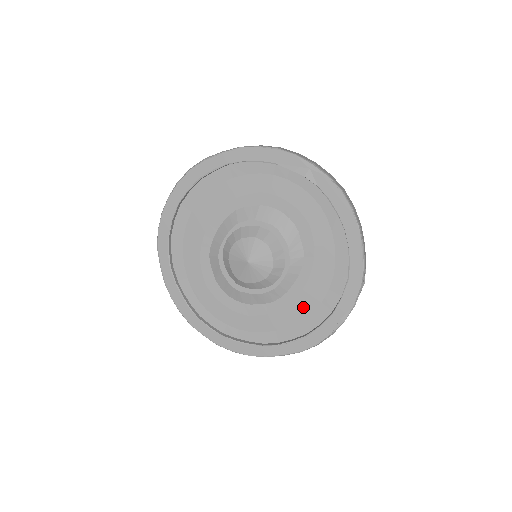
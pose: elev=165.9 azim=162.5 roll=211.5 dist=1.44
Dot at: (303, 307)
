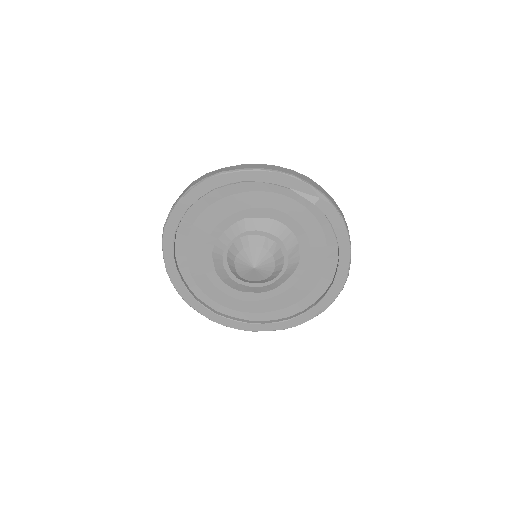
Dot at: (291, 298)
